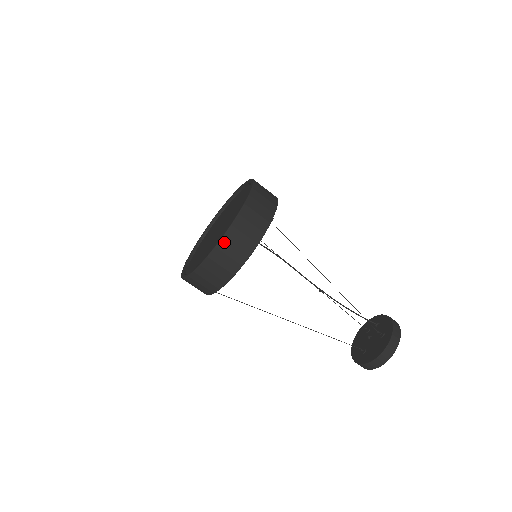
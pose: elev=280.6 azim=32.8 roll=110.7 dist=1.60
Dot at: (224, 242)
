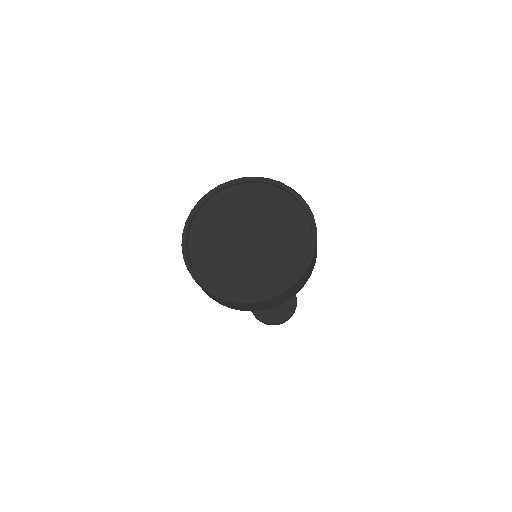
Dot at: (236, 303)
